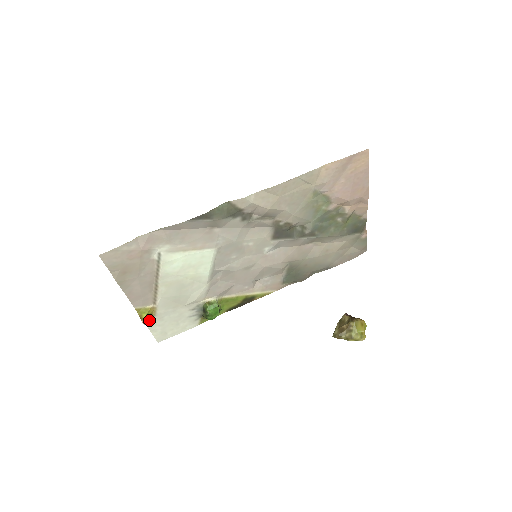
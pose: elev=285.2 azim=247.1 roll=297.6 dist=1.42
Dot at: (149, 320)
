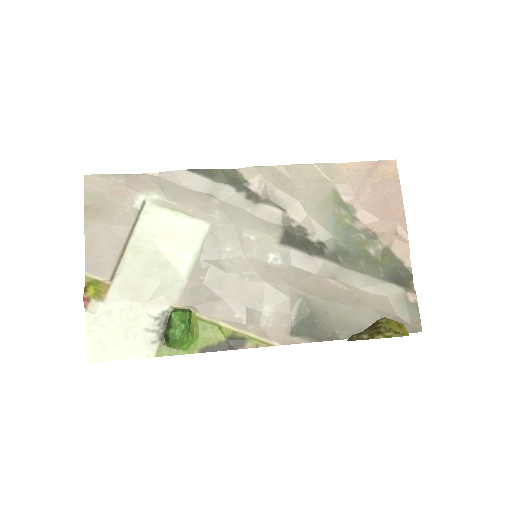
Dot at: (93, 304)
